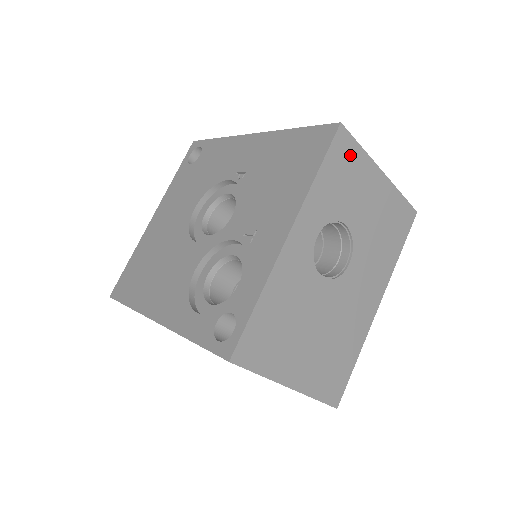
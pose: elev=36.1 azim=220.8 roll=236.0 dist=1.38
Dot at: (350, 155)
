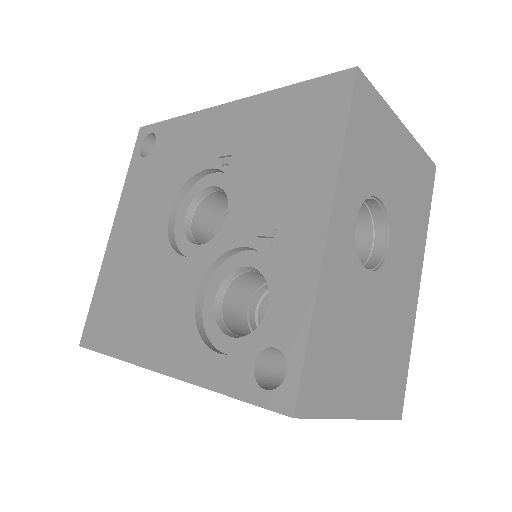
Dot at: (372, 108)
